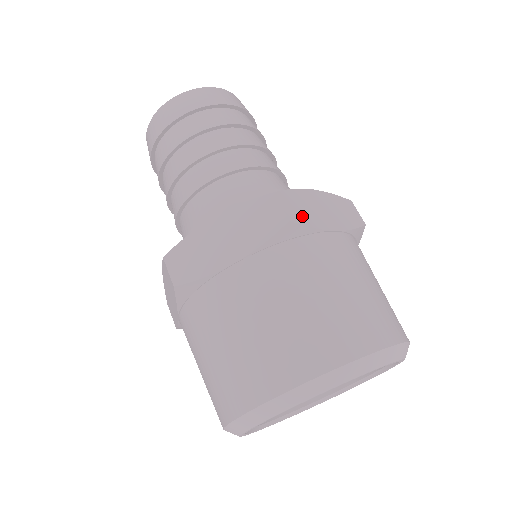
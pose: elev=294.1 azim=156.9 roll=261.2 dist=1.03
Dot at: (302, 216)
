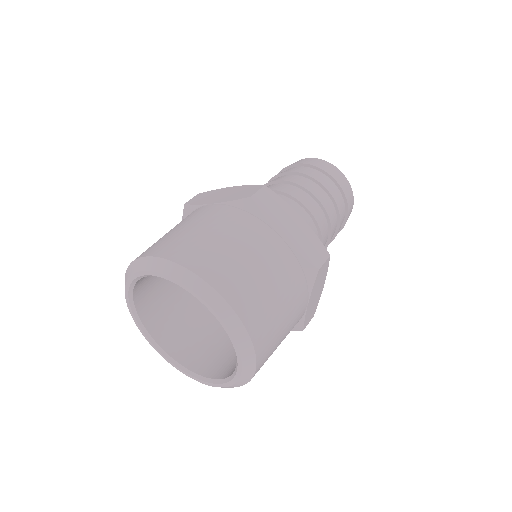
Dot at: (318, 279)
